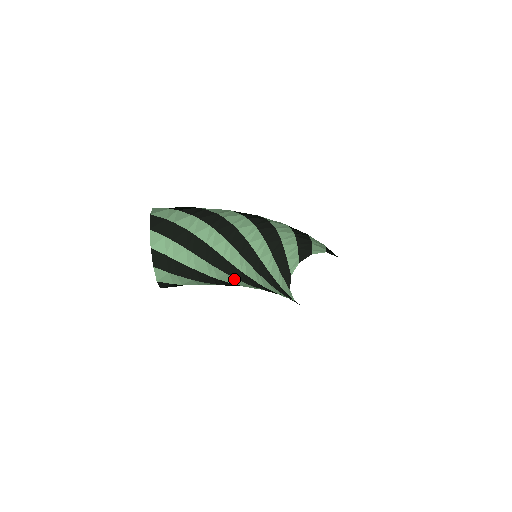
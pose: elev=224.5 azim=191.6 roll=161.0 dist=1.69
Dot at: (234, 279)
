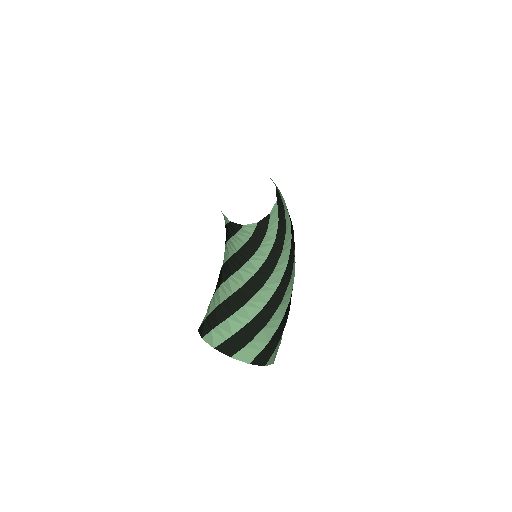
Dot at: (235, 278)
